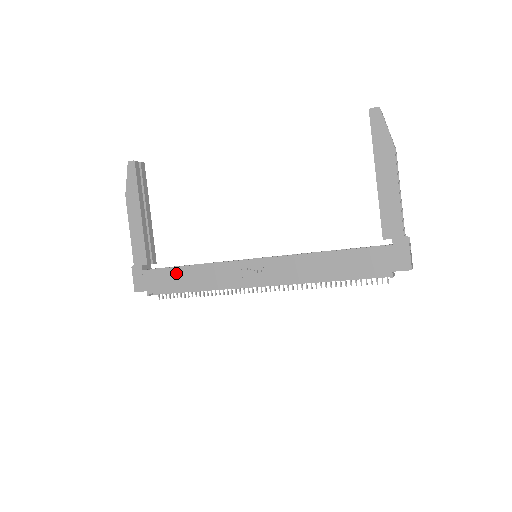
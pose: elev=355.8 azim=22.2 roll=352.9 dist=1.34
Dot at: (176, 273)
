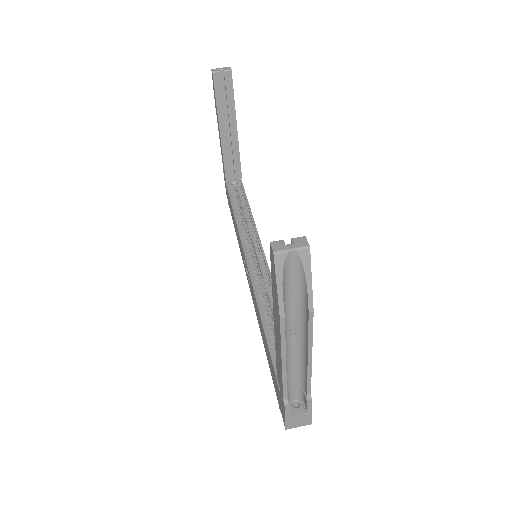
Dot at: occluded
